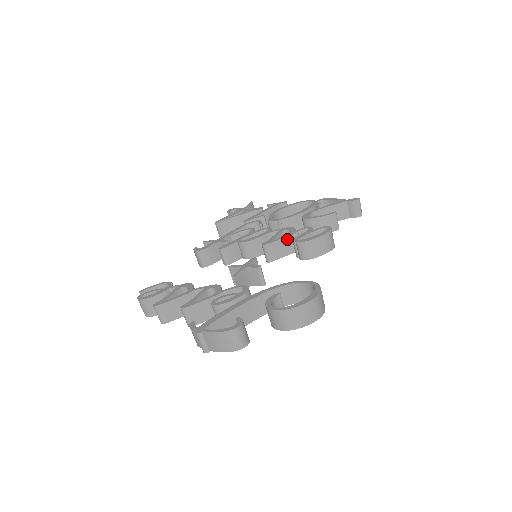
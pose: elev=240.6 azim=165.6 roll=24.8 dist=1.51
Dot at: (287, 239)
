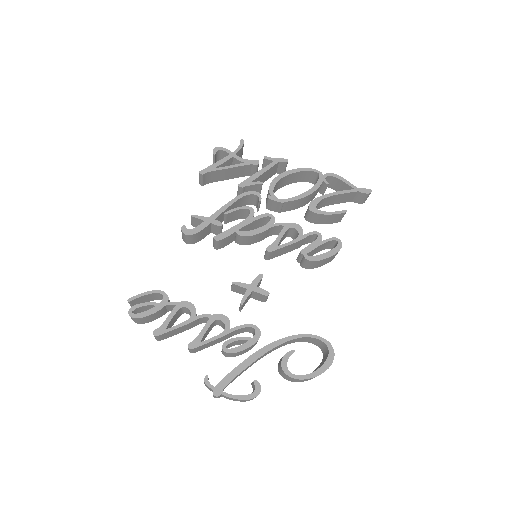
Dot at: (293, 244)
